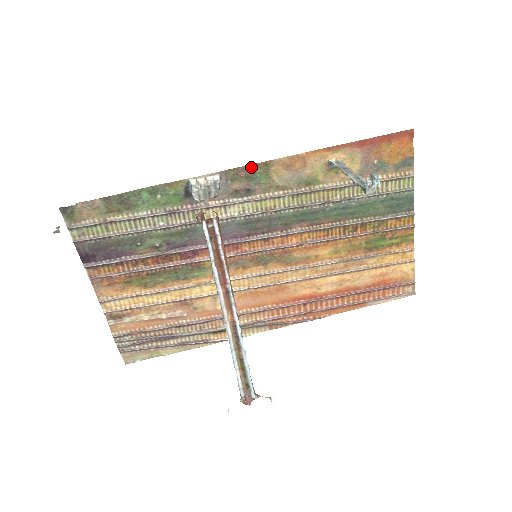
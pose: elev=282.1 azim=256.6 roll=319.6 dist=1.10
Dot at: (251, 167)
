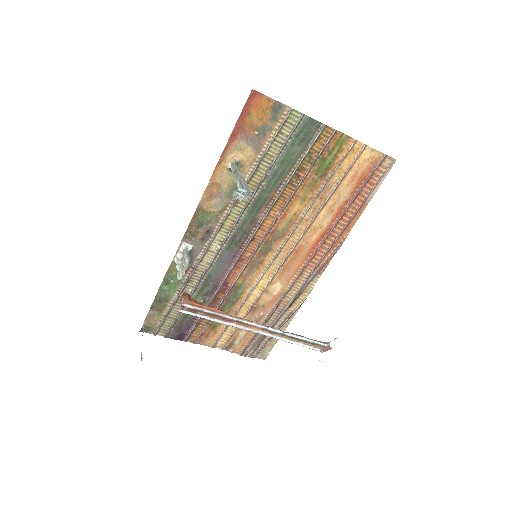
Dot at: (193, 220)
